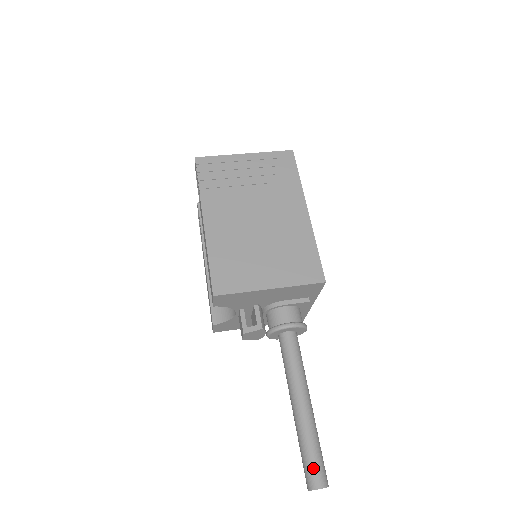
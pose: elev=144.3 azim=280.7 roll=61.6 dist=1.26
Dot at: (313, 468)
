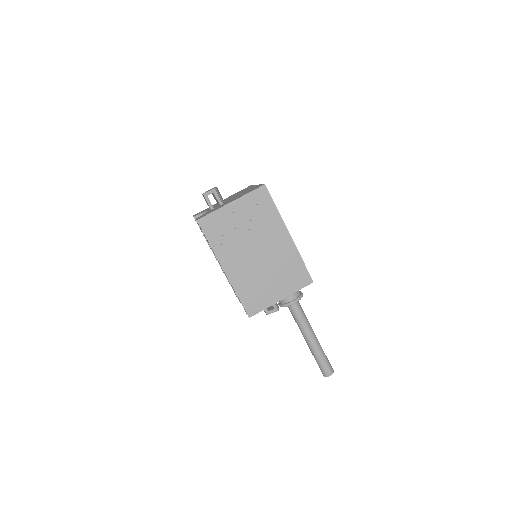
Dot at: (325, 368)
